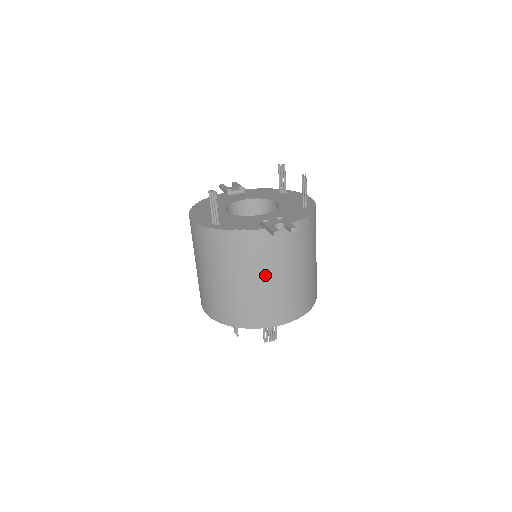
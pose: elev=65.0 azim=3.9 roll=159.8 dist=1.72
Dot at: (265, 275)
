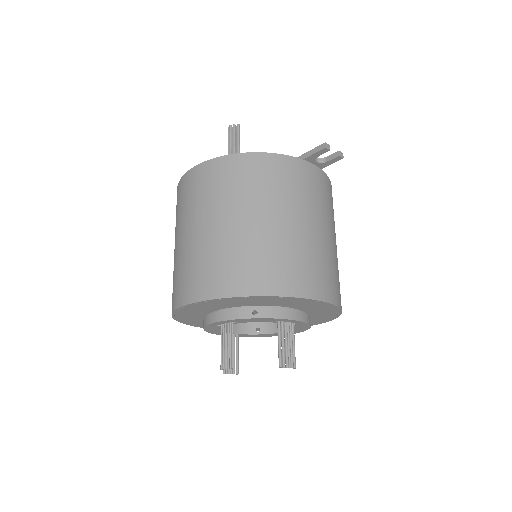
Dot at: (303, 217)
